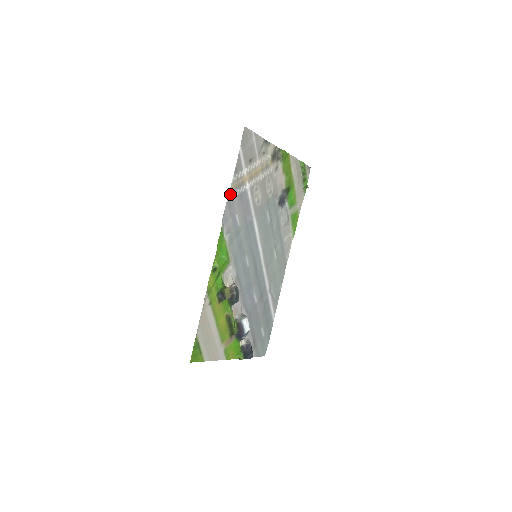
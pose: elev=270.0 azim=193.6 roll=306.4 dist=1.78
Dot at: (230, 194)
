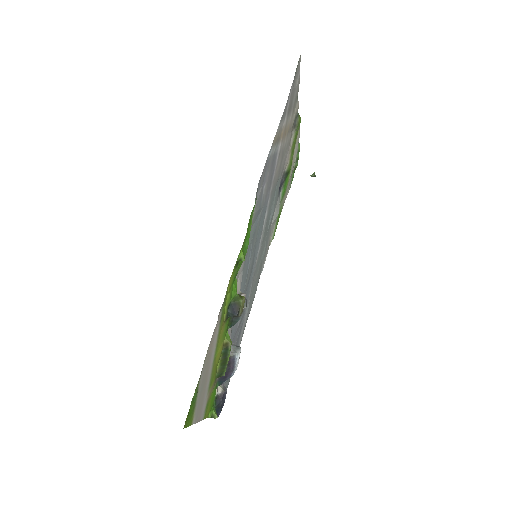
Dot at: (271, 148)
